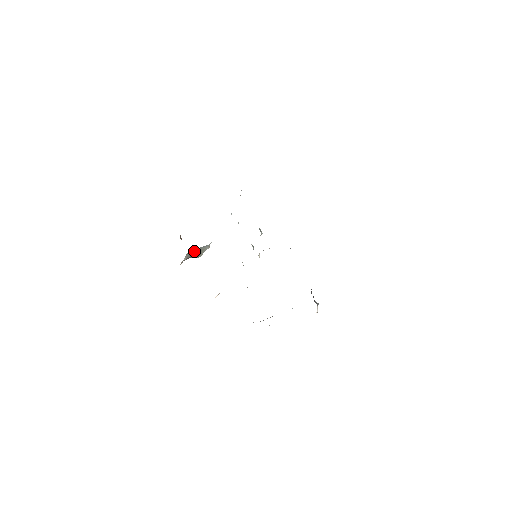
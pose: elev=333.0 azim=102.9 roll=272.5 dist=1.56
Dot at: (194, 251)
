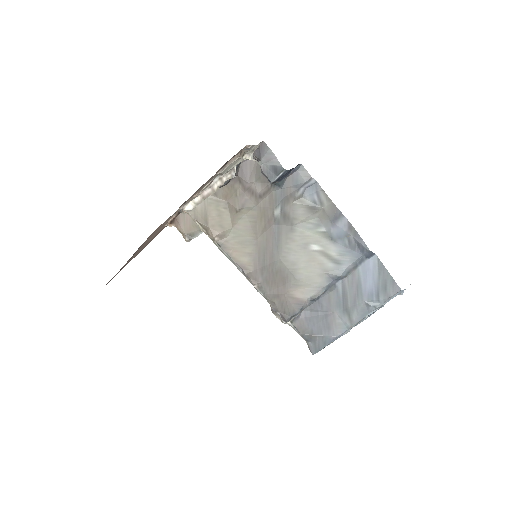
Dot at: occluded
